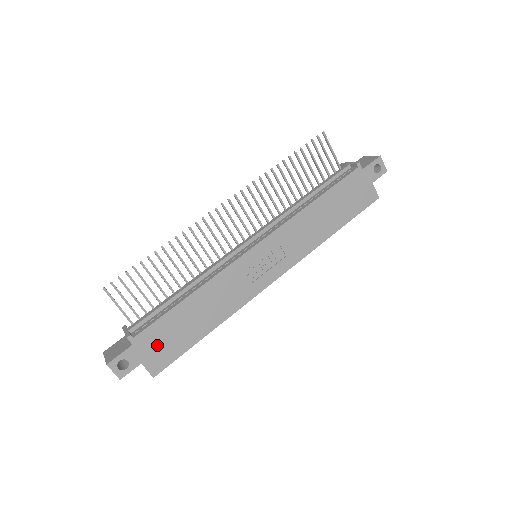
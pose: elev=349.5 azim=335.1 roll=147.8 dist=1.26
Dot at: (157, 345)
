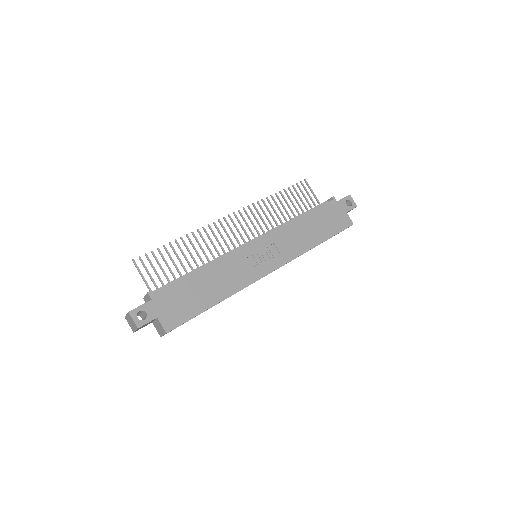
Dot at: (172, 305)
